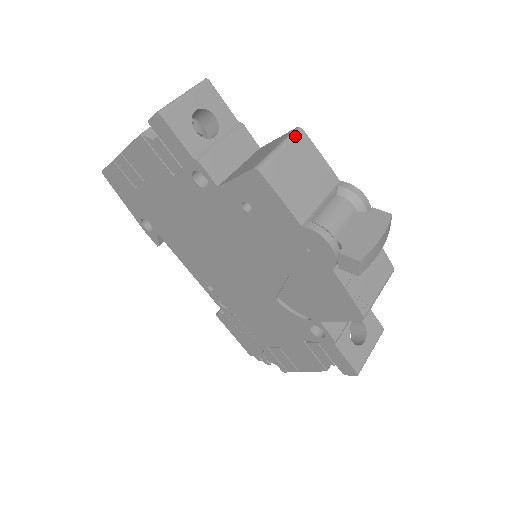
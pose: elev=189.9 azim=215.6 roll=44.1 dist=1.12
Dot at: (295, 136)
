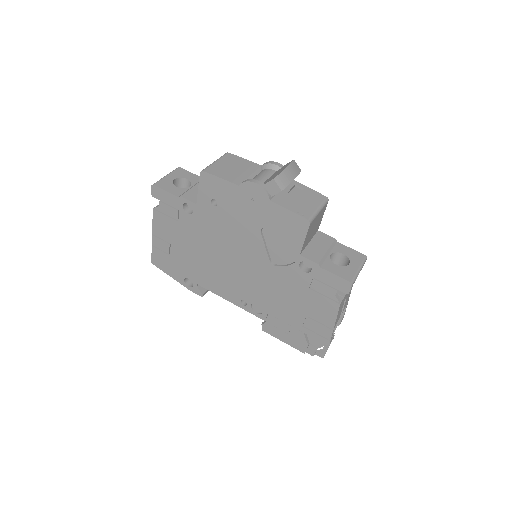
Dot at: (223, 156)
